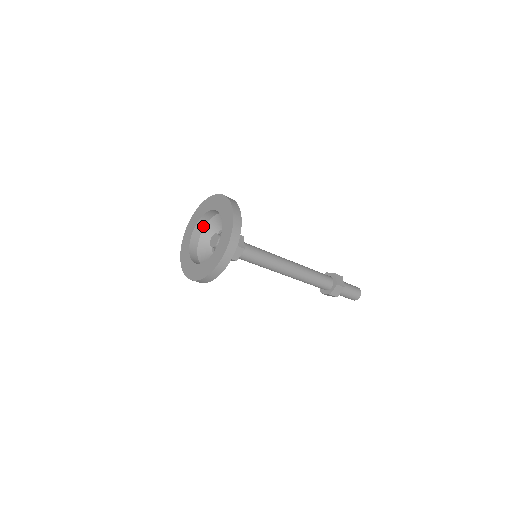
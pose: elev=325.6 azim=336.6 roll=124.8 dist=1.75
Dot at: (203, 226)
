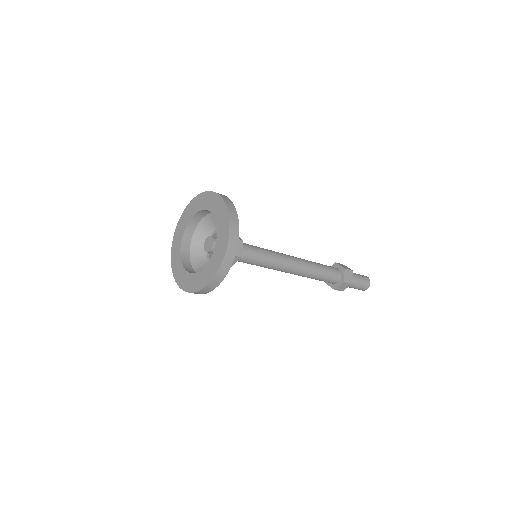
Dot at: (188, 247)
